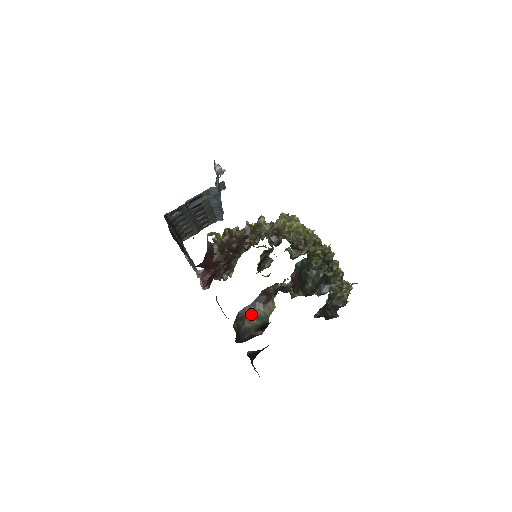
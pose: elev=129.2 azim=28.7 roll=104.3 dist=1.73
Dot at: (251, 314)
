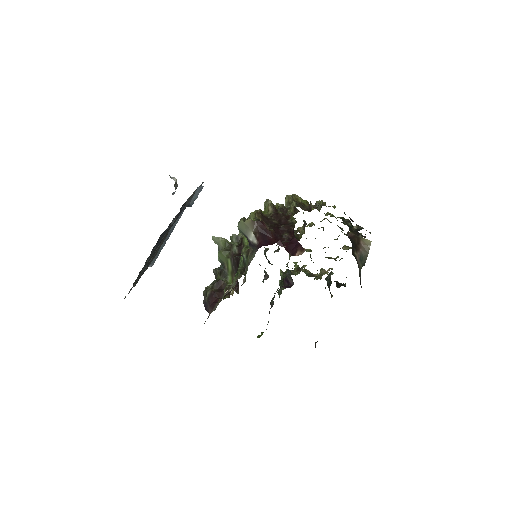
Dot at: (357, 256)
